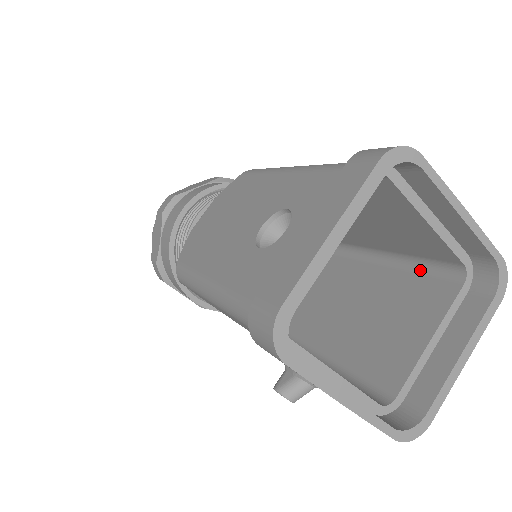
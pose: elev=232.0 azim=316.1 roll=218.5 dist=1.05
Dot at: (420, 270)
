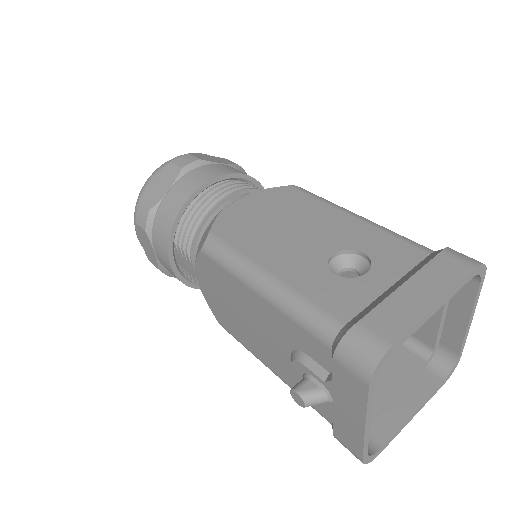
Dot at: occluded
